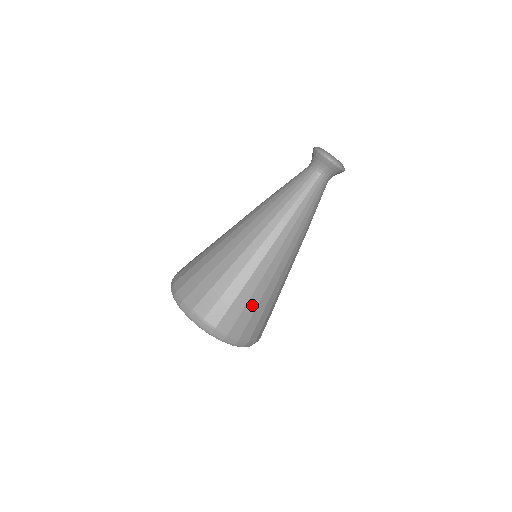
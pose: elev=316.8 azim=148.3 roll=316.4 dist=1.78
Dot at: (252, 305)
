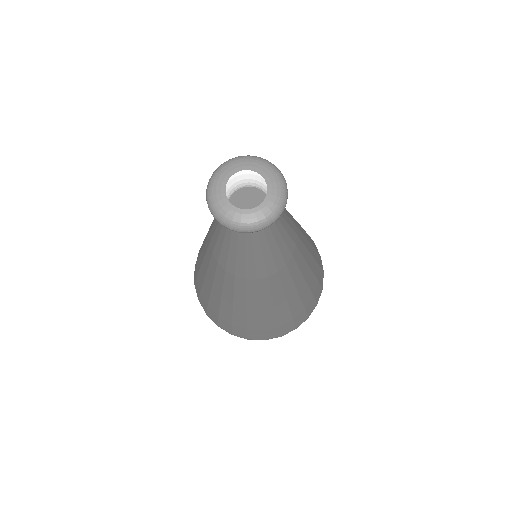
Dot at: (308, 299)
